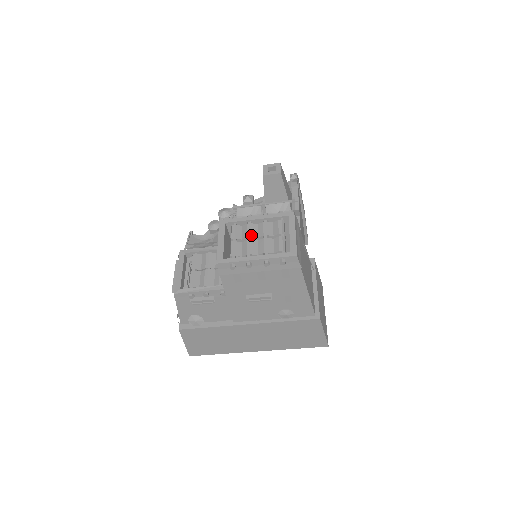
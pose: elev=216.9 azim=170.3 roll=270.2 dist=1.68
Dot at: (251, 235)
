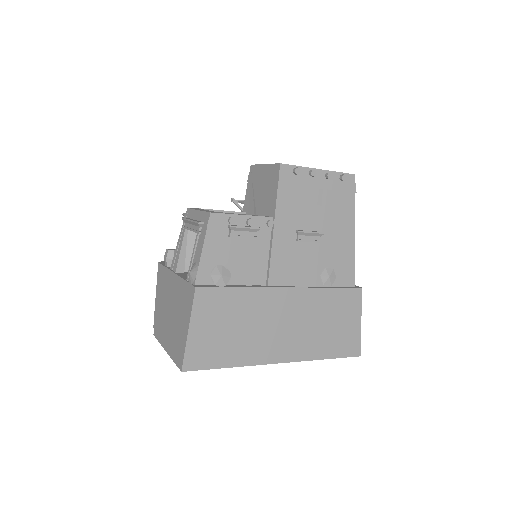
Dot at: occluded
